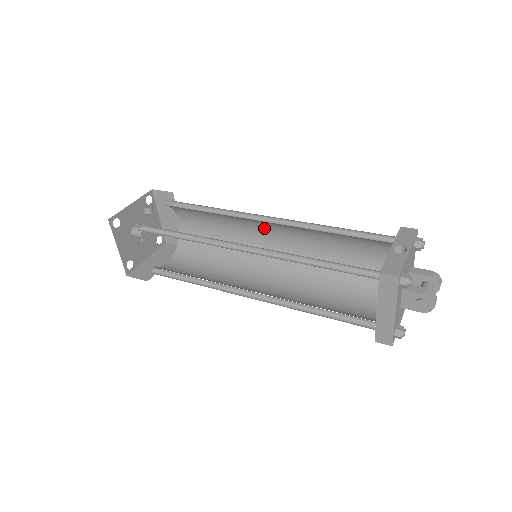
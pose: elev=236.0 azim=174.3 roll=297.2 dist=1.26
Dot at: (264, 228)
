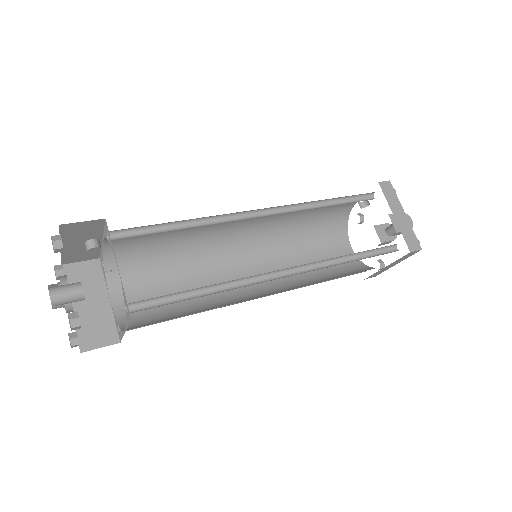
Dot at: (233, 258)
